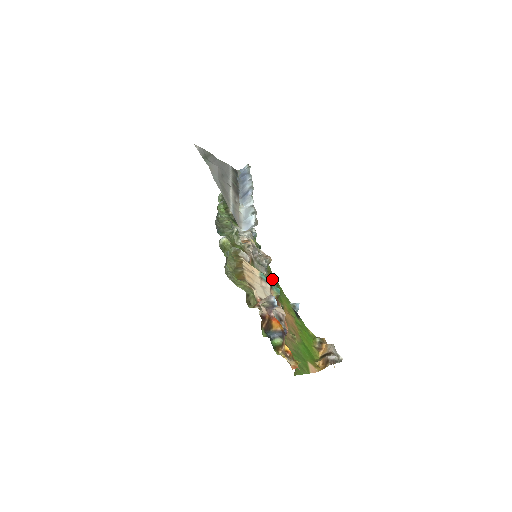
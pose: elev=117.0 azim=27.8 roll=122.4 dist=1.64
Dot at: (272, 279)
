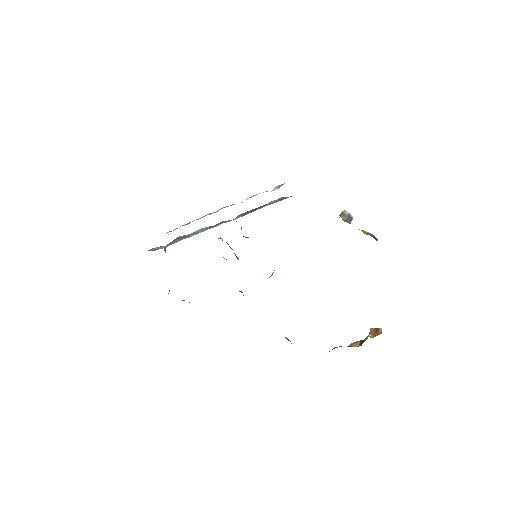
Dot at: occluded
